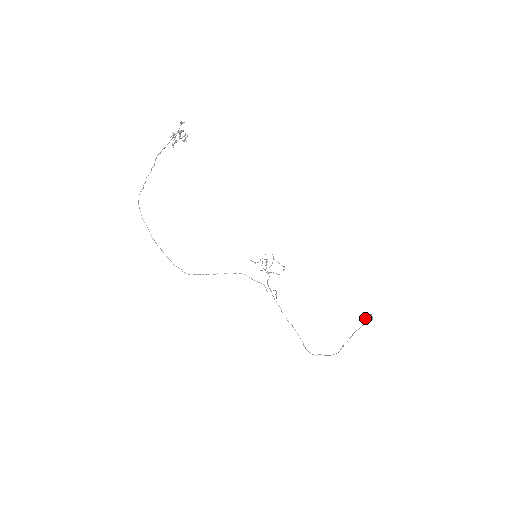
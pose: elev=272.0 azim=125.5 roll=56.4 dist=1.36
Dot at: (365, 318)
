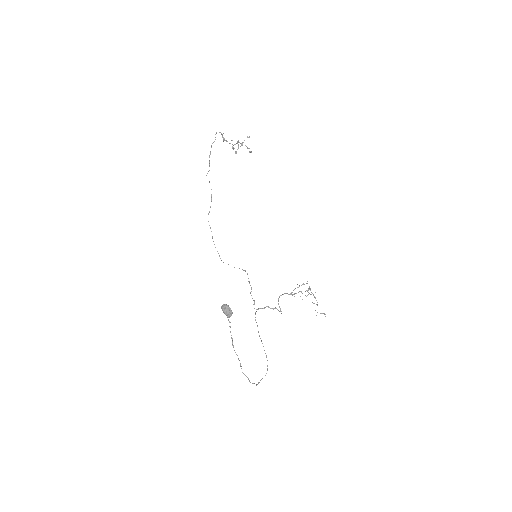
Dot at: (226, 309)
